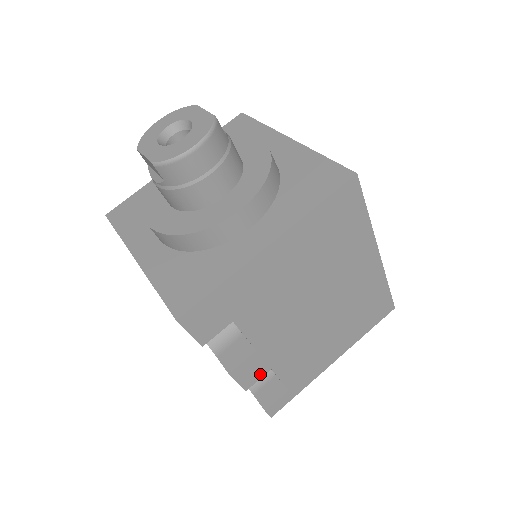
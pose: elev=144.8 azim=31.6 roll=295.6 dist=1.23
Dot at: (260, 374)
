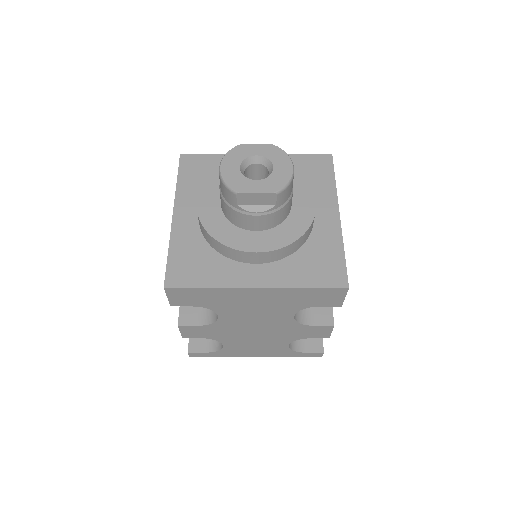
Dot at: occluded
